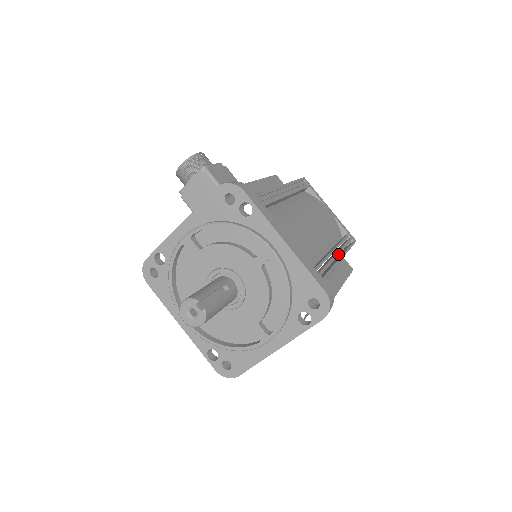
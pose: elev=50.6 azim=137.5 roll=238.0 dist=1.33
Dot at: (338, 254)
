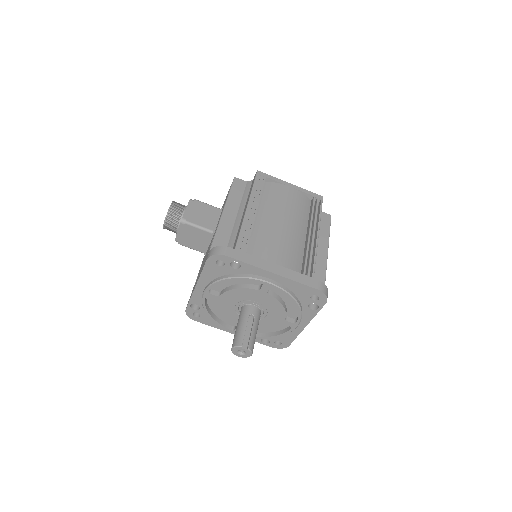
Dot at: (314, 234)
